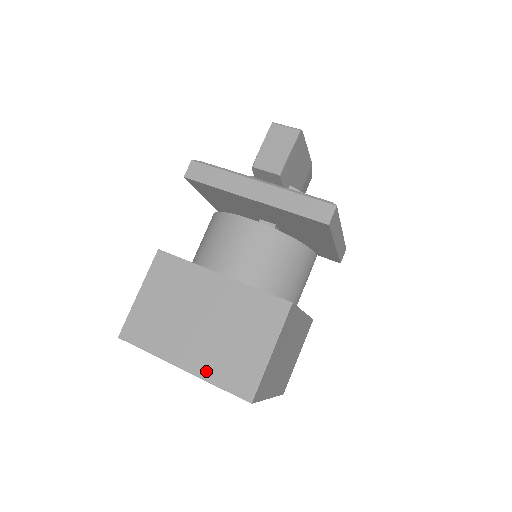
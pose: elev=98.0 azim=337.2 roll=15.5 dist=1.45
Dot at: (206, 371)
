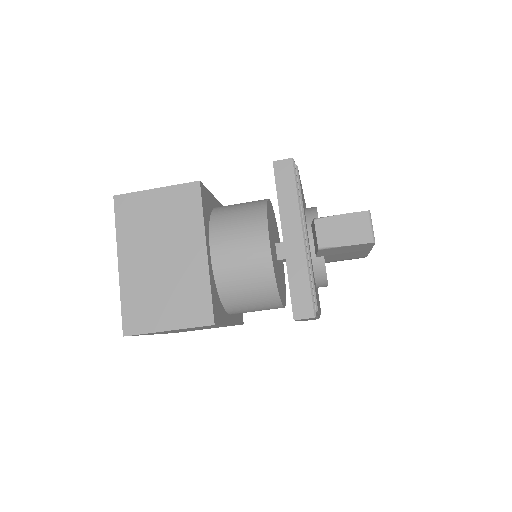
Dot at: (127, 286)
